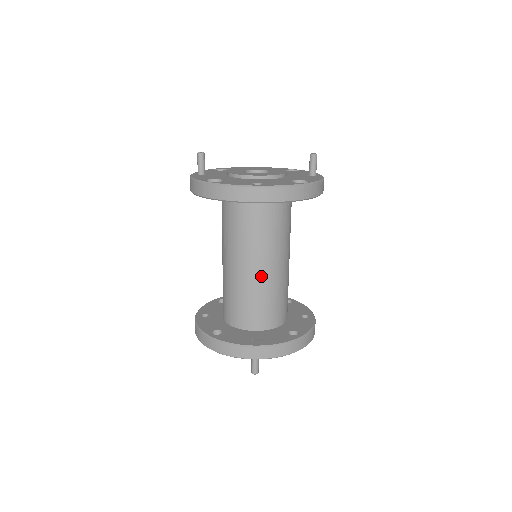
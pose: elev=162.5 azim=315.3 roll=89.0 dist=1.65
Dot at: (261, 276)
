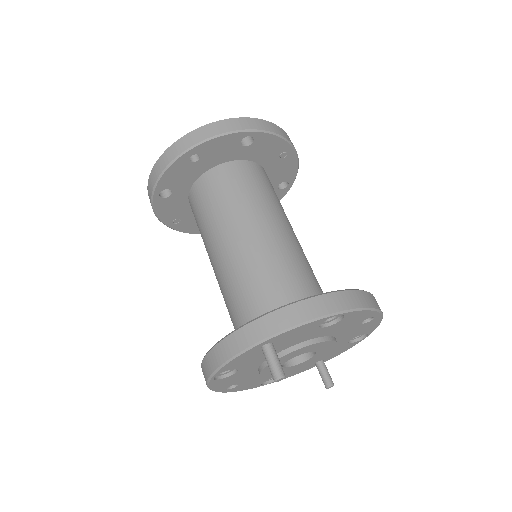
Dot at: (246, 249)
